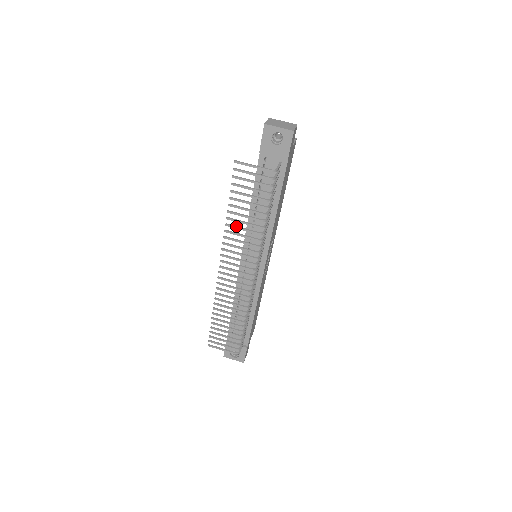
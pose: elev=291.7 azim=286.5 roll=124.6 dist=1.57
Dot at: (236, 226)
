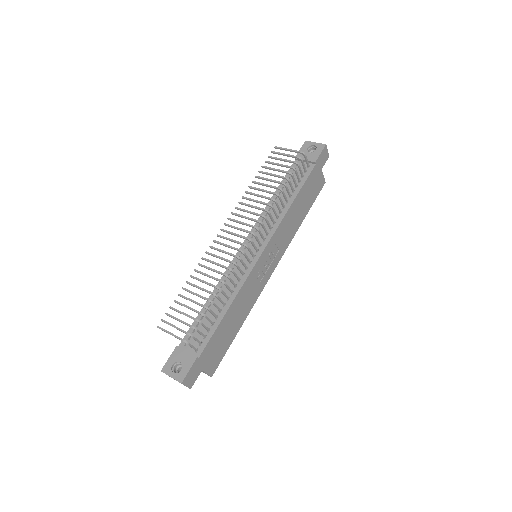
Dot at: (254, 193)
